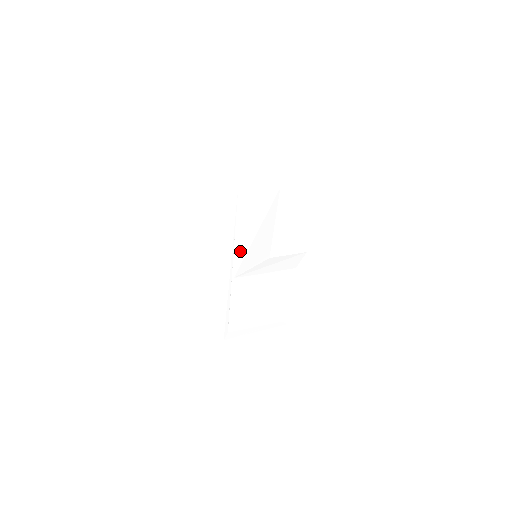
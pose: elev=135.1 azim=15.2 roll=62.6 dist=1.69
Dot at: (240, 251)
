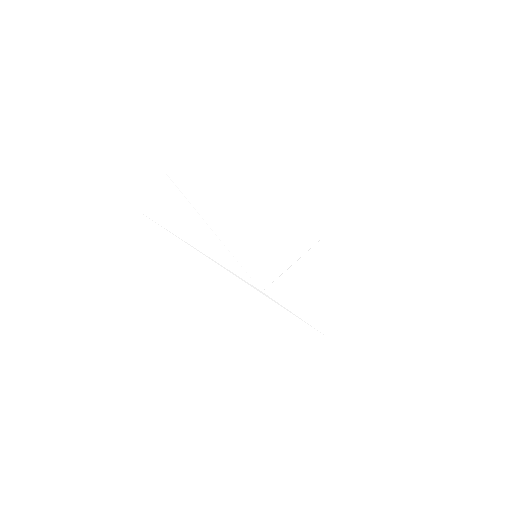
Dot at: (231, 264)
